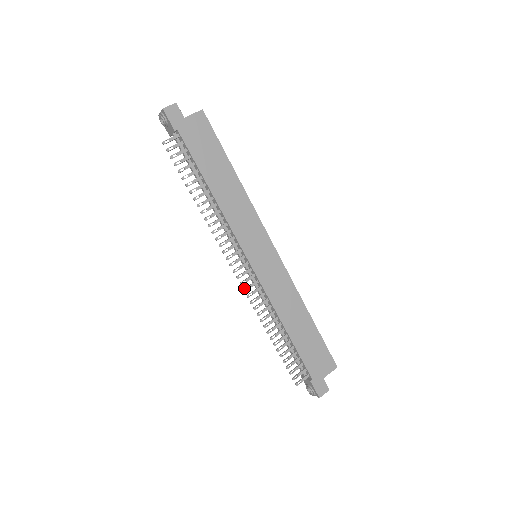
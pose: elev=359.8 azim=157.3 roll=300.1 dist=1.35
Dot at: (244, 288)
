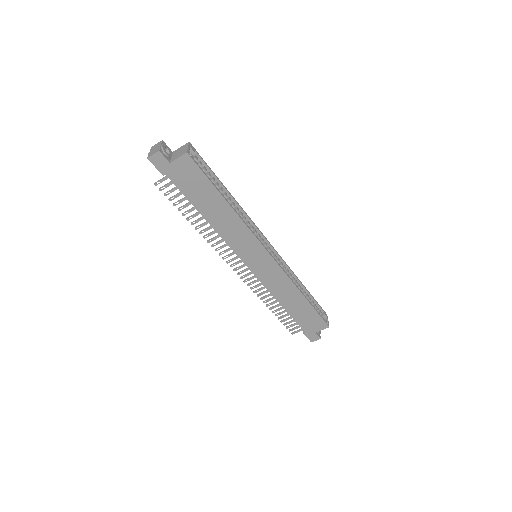
Dot at: (244, 280)
